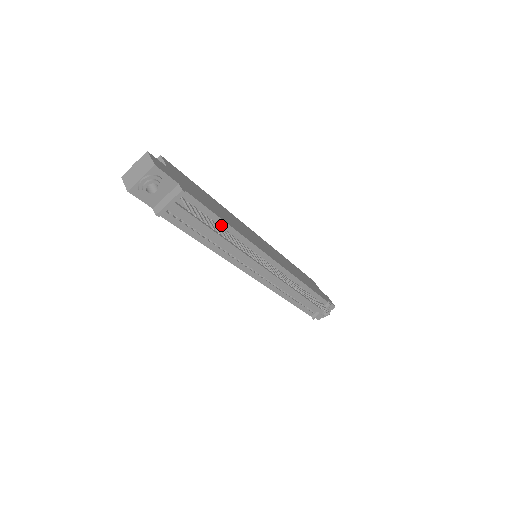
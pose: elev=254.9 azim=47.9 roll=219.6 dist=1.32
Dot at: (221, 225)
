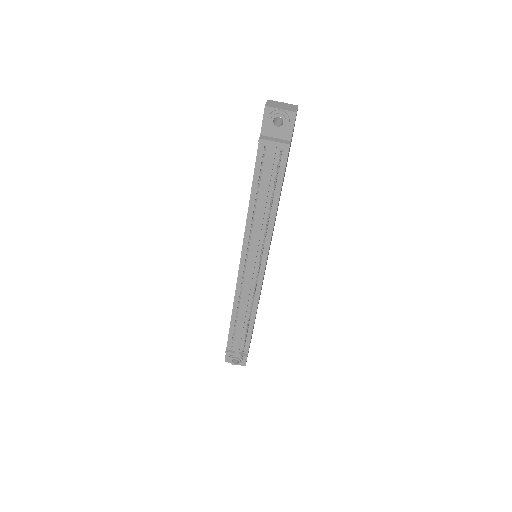
Dot at: (274, 199)
